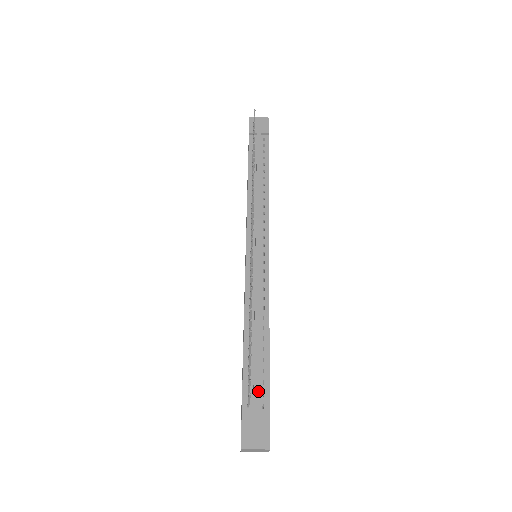
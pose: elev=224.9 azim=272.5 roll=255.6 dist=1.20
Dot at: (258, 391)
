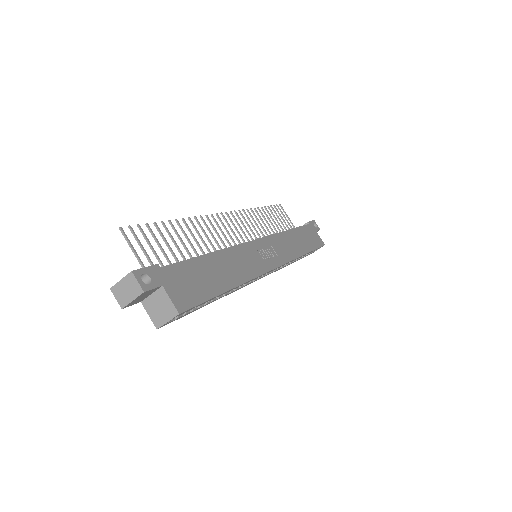
Dot at: occluded
